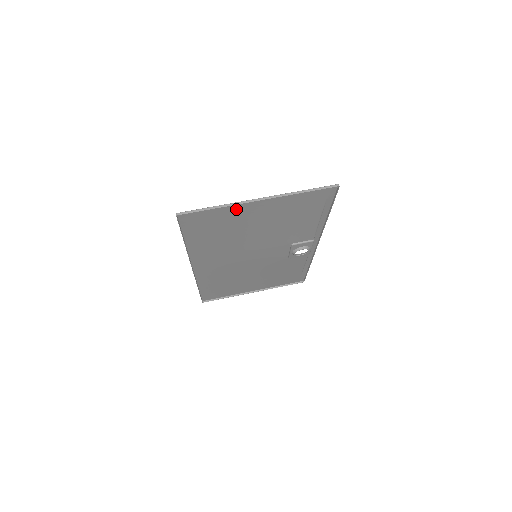
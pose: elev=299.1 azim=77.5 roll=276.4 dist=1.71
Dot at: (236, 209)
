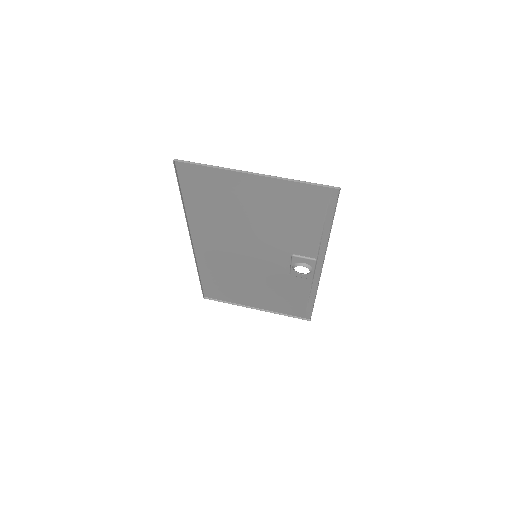
Dot at: (232, 178)
